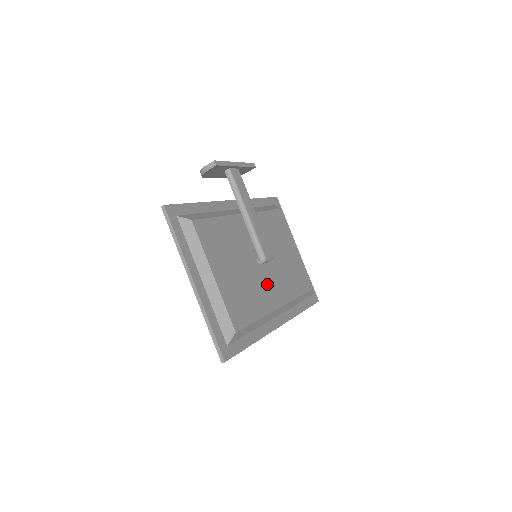
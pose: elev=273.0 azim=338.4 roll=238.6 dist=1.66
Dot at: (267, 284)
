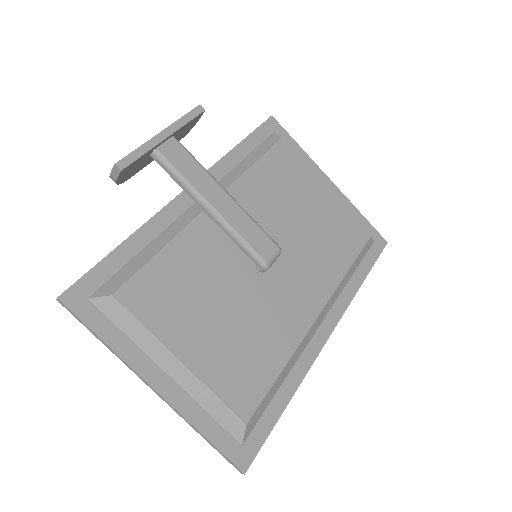
Dot at: (285, 296)
